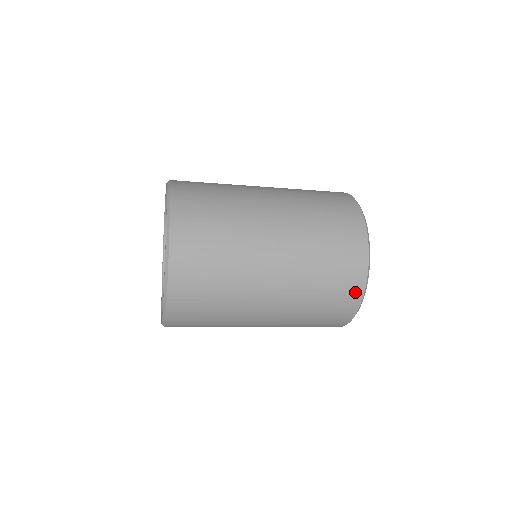
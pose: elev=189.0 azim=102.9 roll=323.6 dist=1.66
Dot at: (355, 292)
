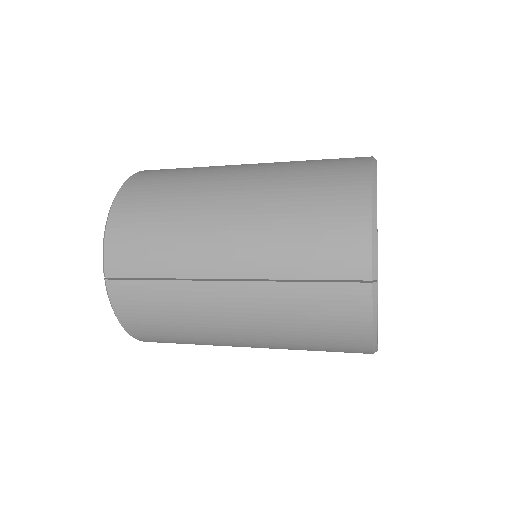
Dot at: occluded
